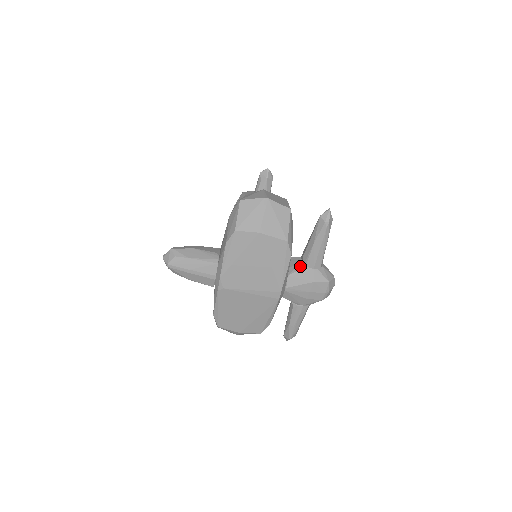
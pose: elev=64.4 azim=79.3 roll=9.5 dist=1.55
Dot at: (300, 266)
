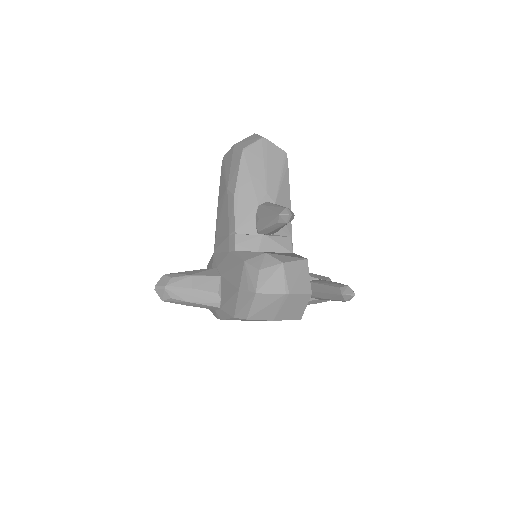
Dot at: occluded
